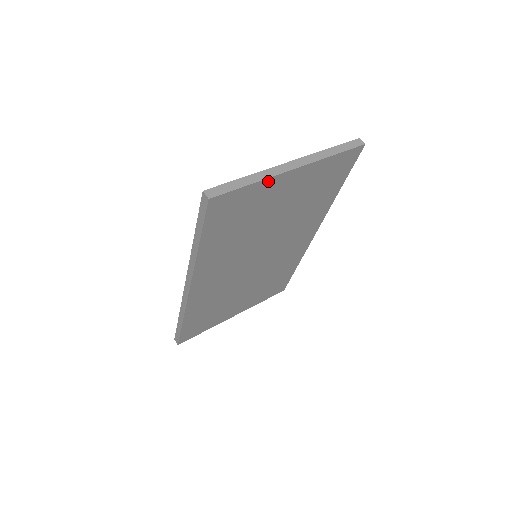
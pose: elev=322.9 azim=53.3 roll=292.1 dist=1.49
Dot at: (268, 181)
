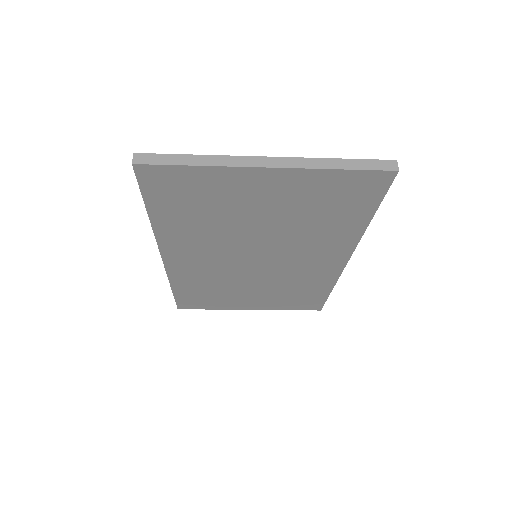
Dot at: (224, 170)
